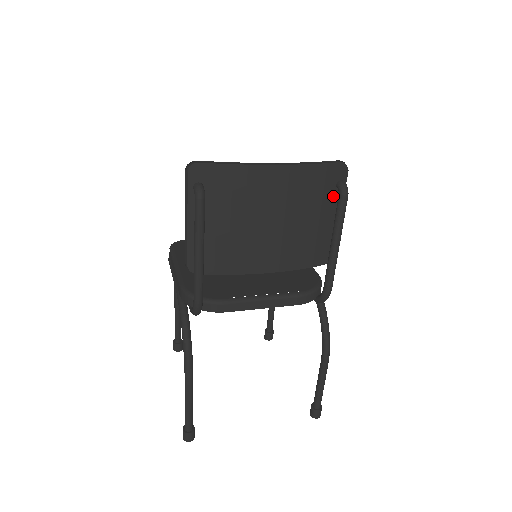
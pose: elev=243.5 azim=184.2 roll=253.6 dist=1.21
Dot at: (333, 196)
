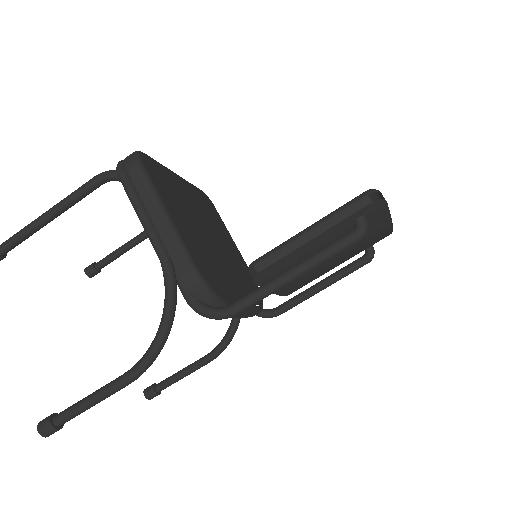
Dot at: occluded
